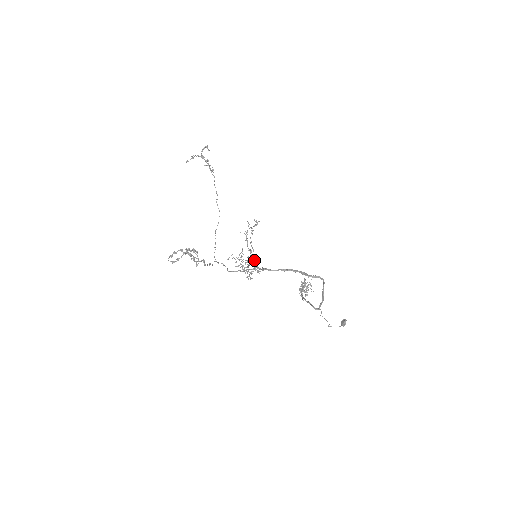
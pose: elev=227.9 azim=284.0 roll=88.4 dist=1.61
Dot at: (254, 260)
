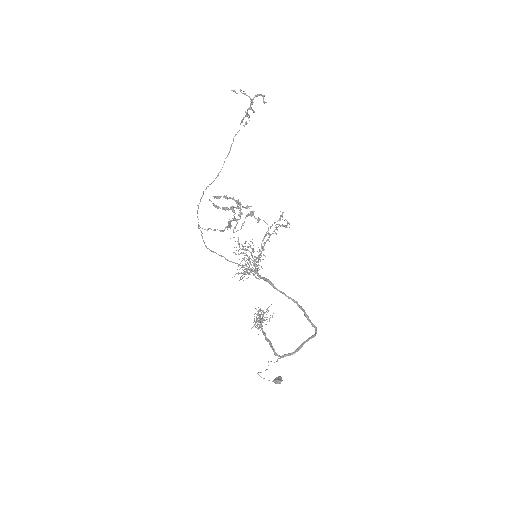
Dot at: occluded
